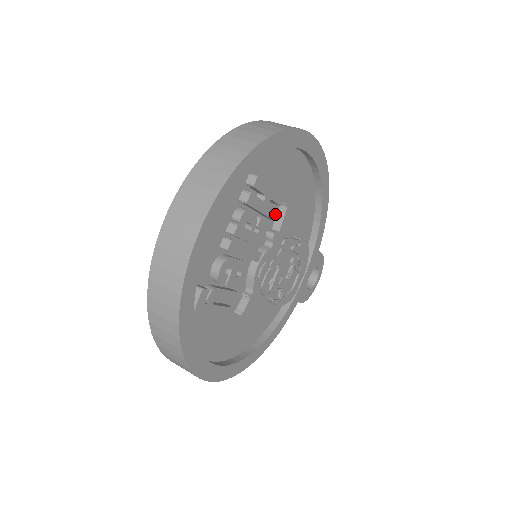
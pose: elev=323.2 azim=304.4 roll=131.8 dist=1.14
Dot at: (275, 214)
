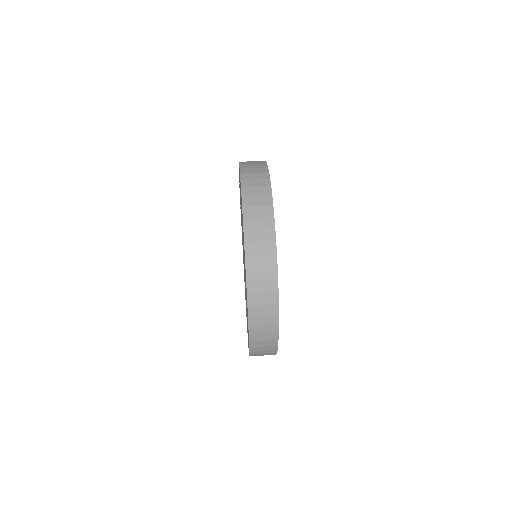
Dot at: occluded
